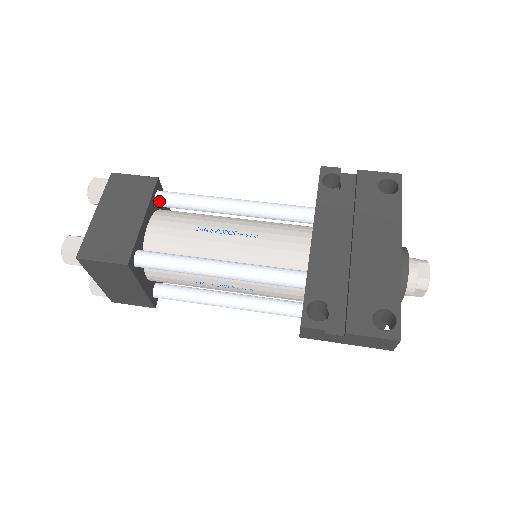
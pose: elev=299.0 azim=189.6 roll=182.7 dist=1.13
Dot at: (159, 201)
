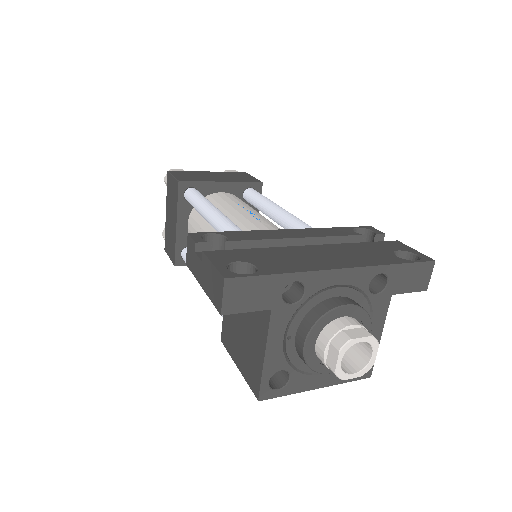
Dot at: (247, 192)
